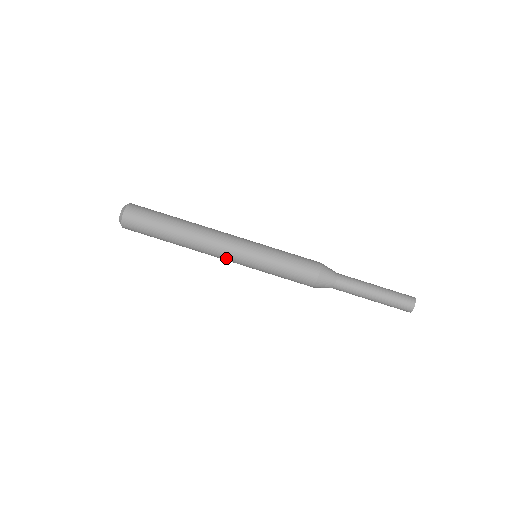
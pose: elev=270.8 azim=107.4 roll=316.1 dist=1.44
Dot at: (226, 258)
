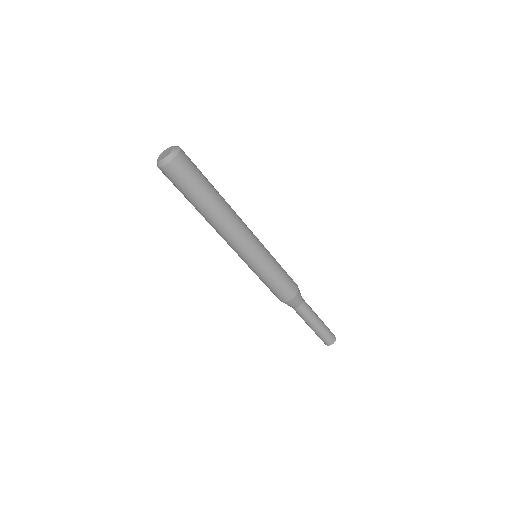
Dot at: (233, 248)
